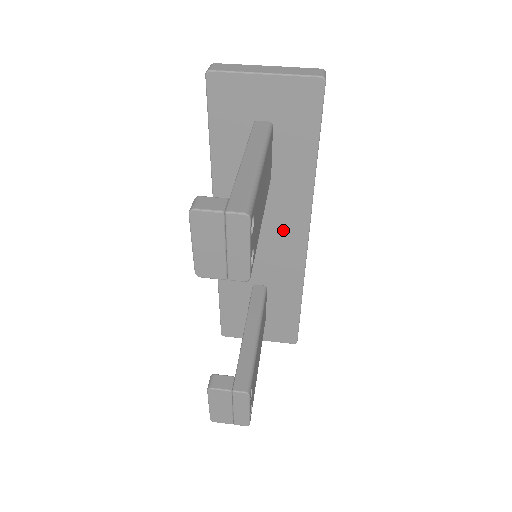
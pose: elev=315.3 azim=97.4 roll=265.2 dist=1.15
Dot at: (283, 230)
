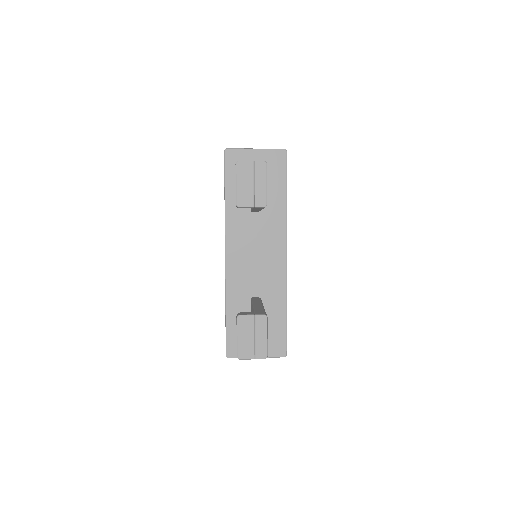
Dot at: (270, 247)
